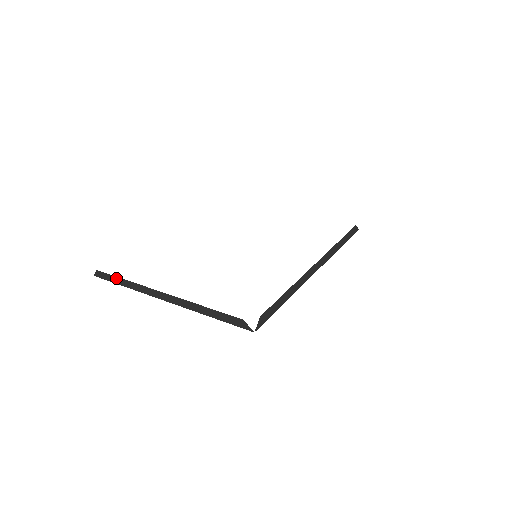
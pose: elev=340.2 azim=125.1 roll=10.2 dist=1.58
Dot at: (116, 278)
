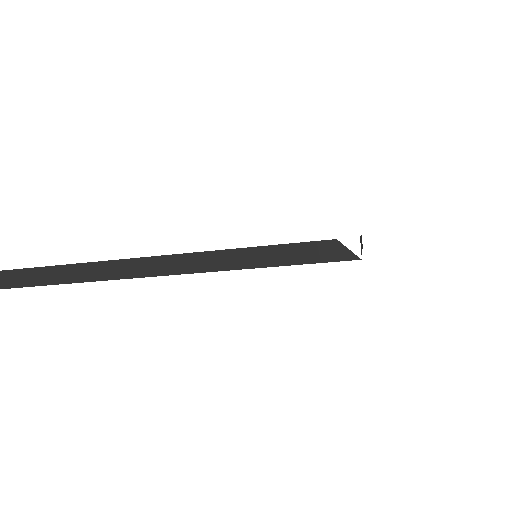
Dot at: (17, 273)
